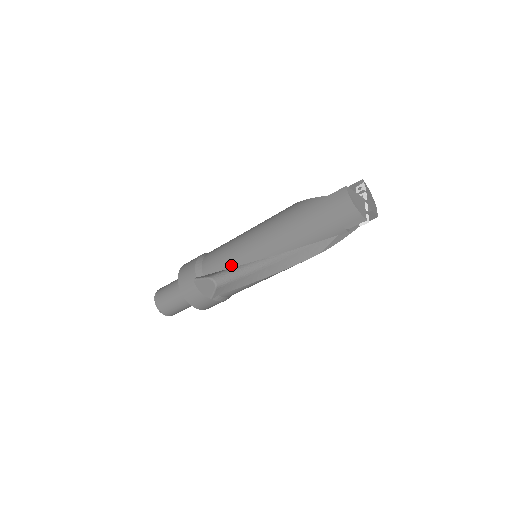
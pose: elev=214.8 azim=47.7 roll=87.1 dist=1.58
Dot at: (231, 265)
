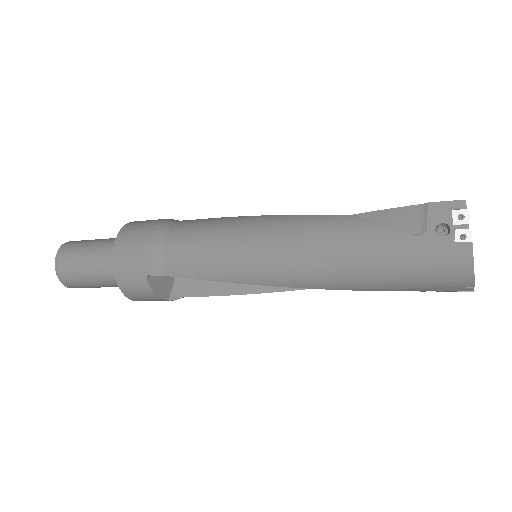
Dot at: (224, 279)
